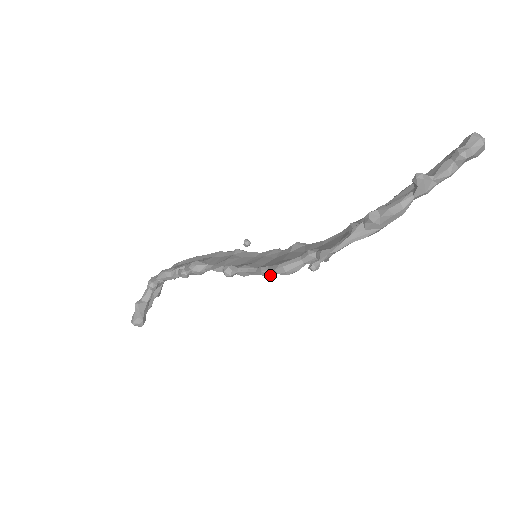
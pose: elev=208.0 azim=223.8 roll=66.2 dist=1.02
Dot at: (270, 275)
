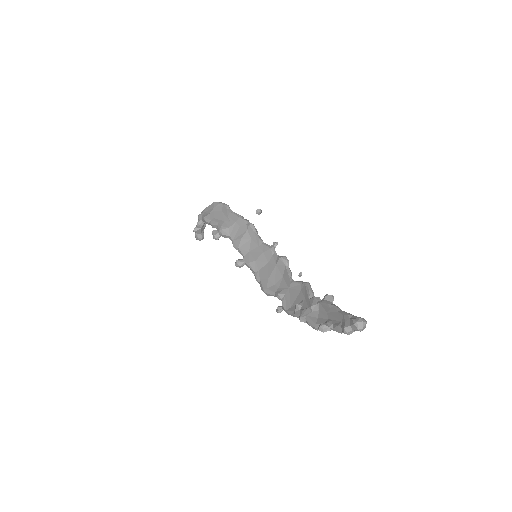
Dot at: occluded
